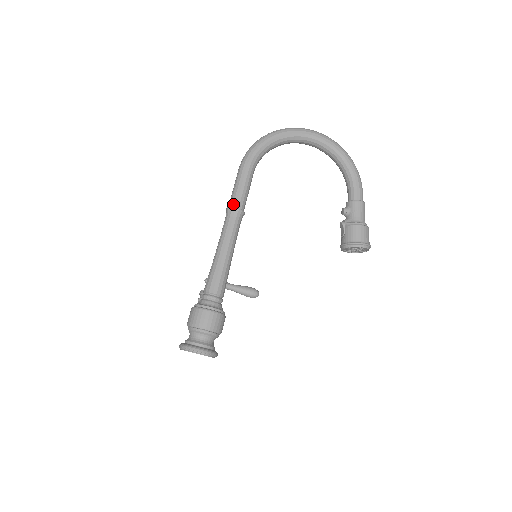
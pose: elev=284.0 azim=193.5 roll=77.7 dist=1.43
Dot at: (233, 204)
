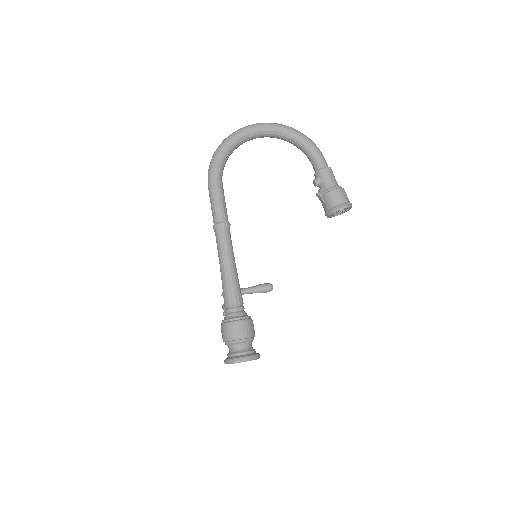
Dot at: (217, 221)
